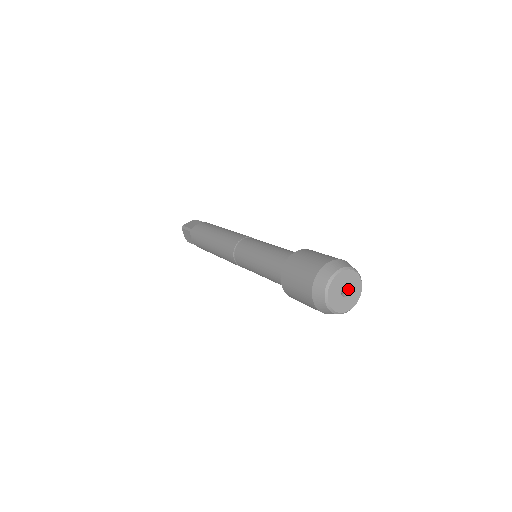
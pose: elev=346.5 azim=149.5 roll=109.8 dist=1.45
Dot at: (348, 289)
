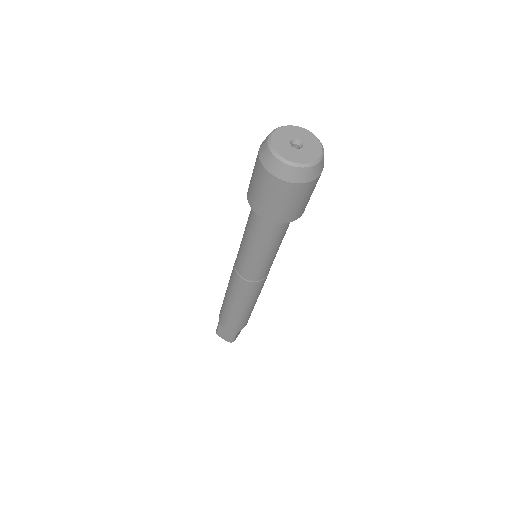
Dot at: (299, 142)
